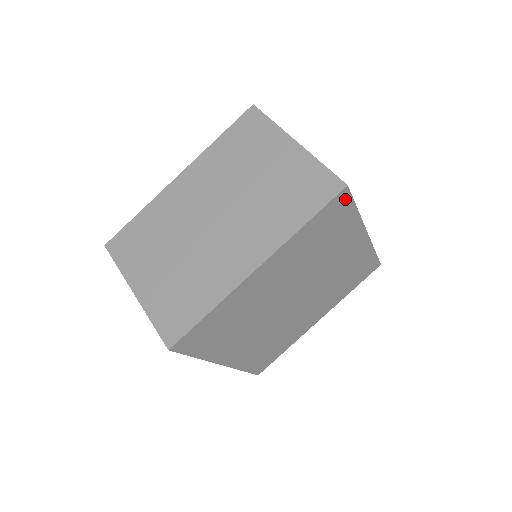
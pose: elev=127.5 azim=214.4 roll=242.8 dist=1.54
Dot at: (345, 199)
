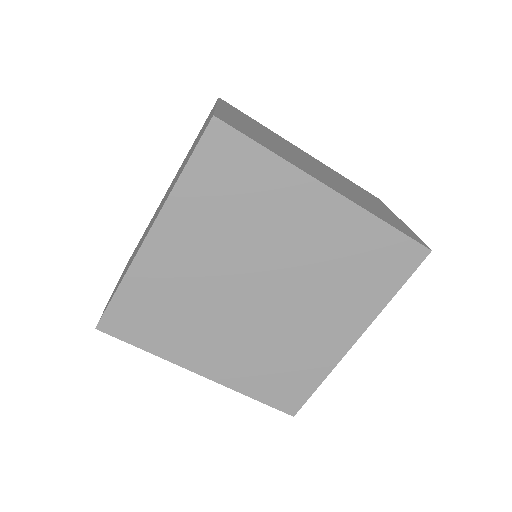
Dot at: (227, 135)
